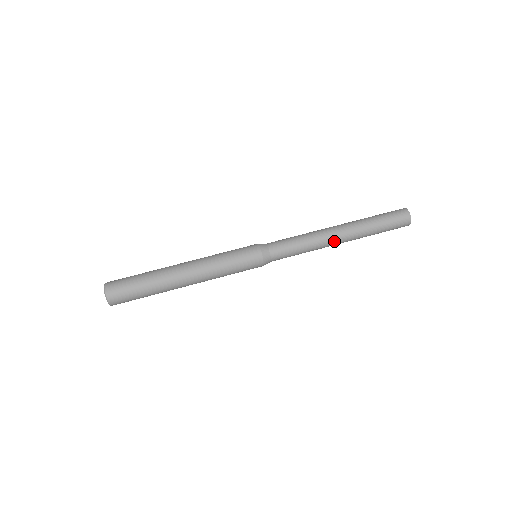
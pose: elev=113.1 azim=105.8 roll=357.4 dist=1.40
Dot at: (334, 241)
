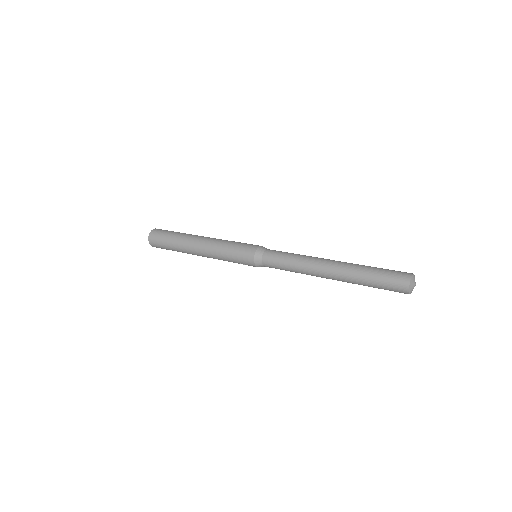
Dot at: (323, 262)
